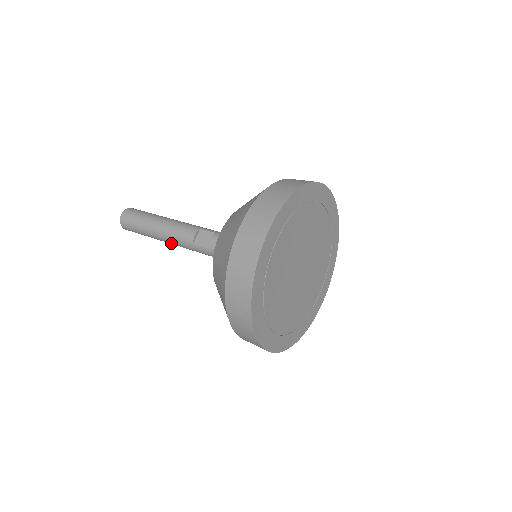
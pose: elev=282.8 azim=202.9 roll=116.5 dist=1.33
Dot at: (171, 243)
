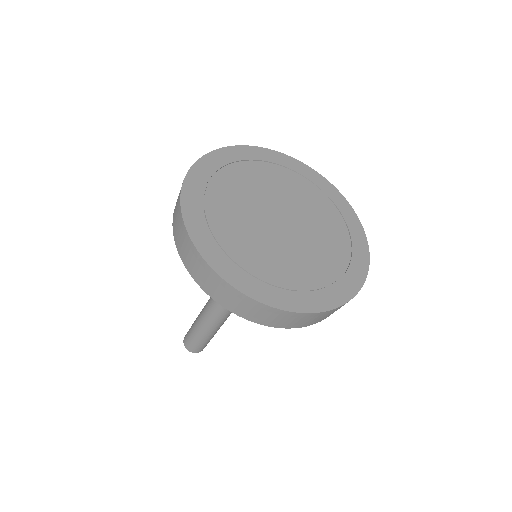
Dot at: (220, 323)
